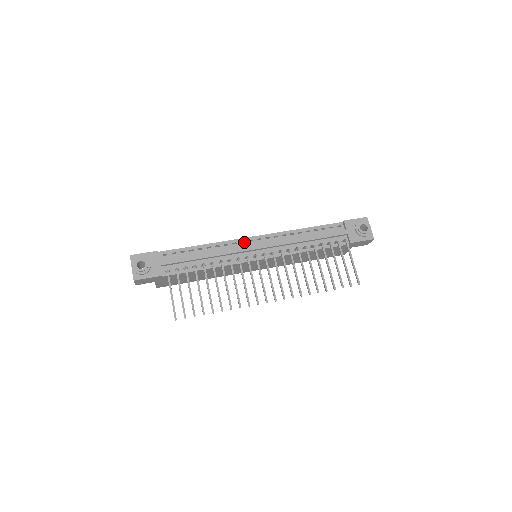
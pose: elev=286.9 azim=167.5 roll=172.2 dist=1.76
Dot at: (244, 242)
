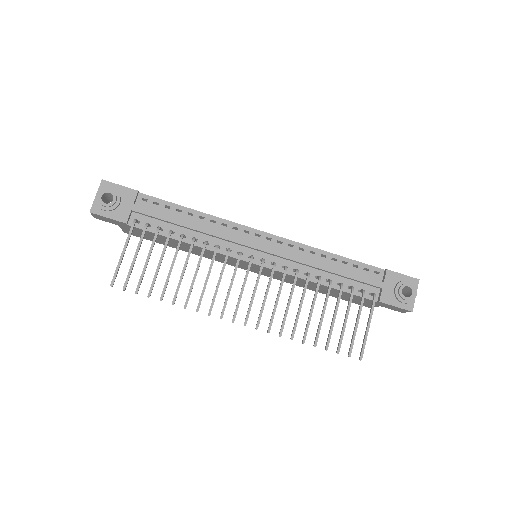
Dot at: (249, 232)
